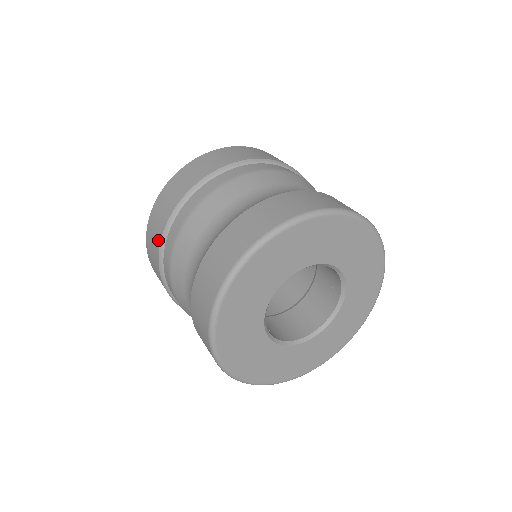
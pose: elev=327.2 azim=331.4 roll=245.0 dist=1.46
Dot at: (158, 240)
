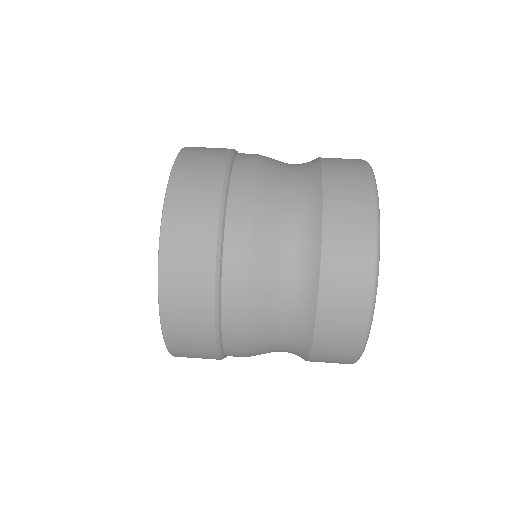
Dot at: occluded
